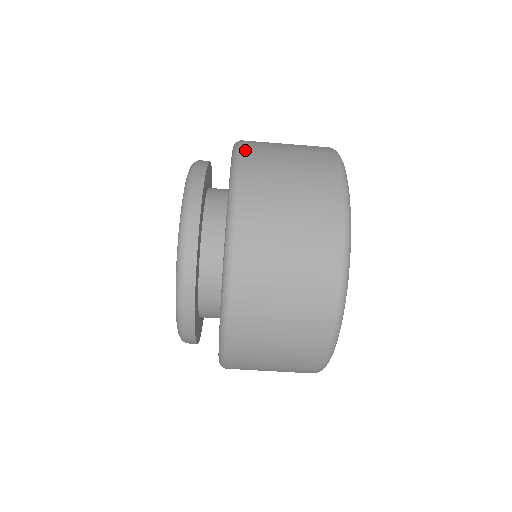
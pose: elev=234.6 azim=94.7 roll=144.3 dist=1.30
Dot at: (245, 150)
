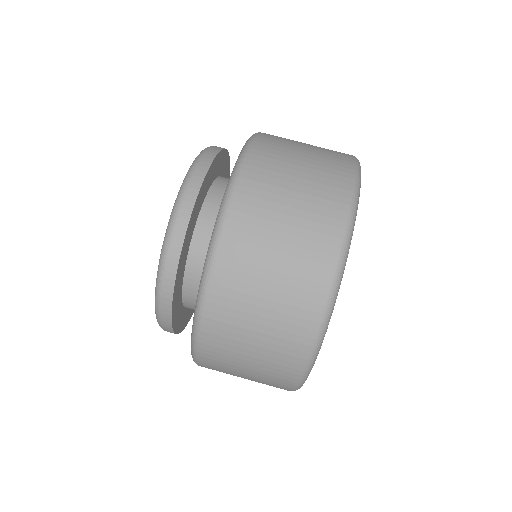
Dot at: occluded
